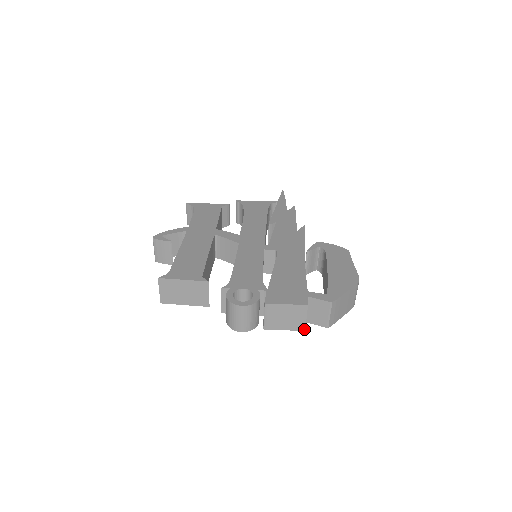
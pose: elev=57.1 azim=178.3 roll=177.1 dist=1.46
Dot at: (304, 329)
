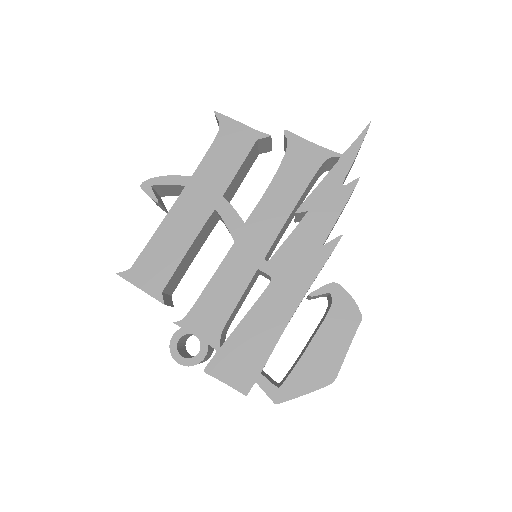
Dot at: occluded
